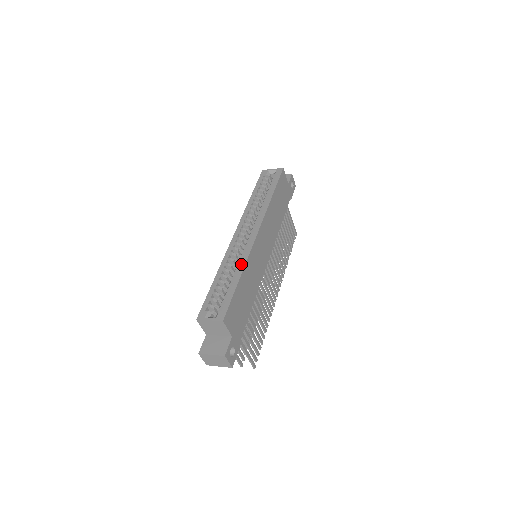
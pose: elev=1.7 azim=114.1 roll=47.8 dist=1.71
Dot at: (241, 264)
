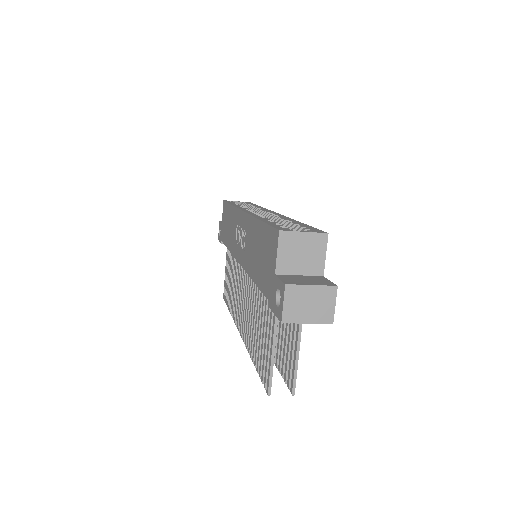
Dot at: (287, 218)
